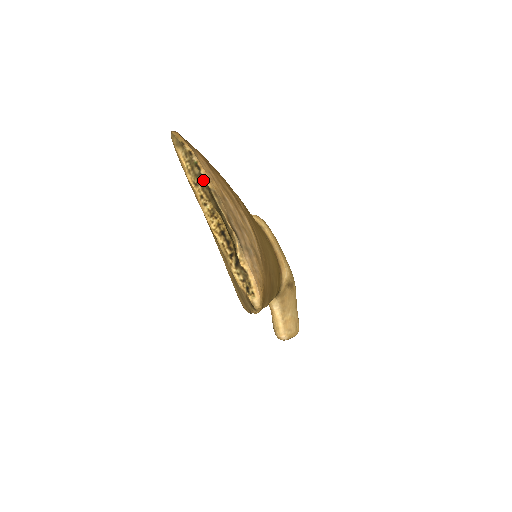
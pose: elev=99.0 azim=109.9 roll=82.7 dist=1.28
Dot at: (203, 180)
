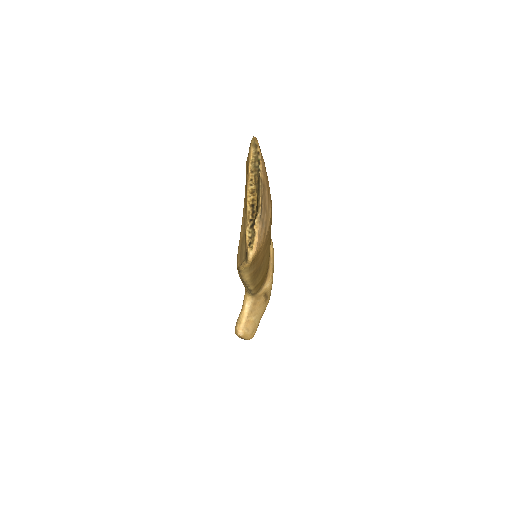
Dot at: (258, 171)
